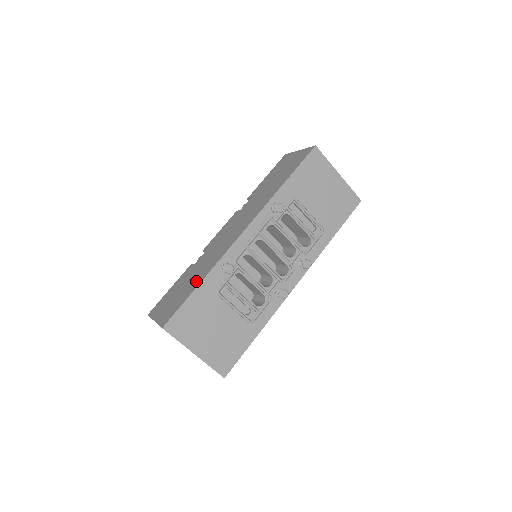
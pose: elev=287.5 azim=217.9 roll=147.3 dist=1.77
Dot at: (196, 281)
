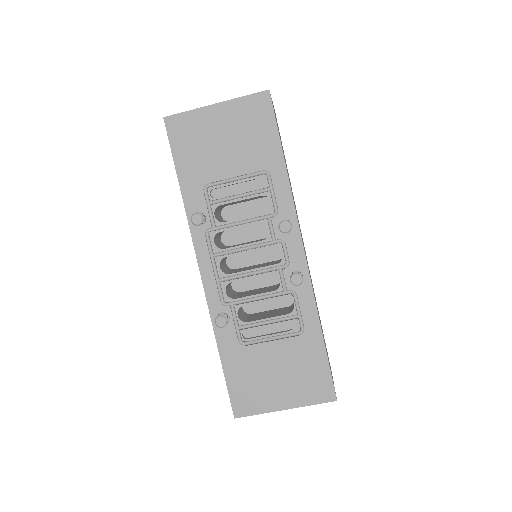
Dot at: occluded
